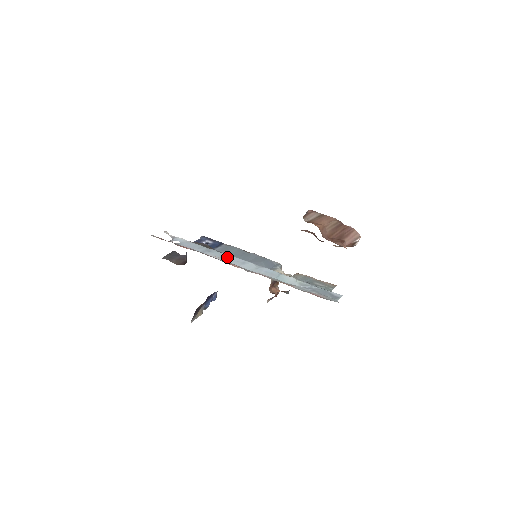
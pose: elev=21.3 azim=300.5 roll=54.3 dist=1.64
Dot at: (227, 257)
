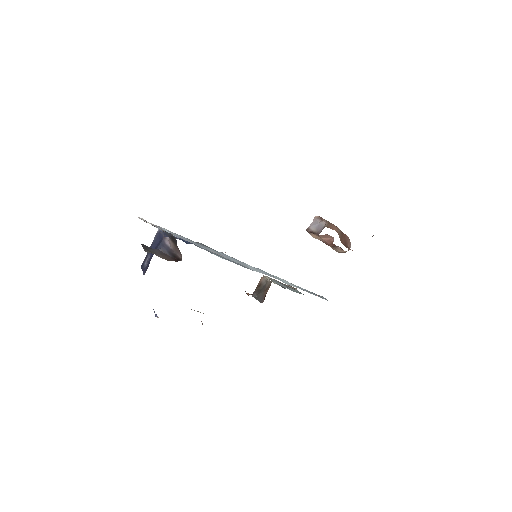
Dot at: (225, 255)
